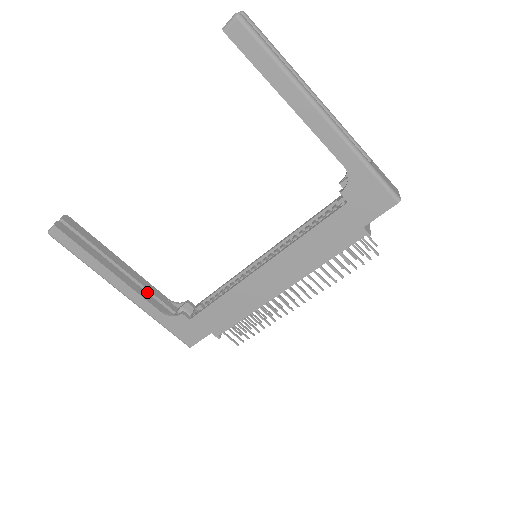
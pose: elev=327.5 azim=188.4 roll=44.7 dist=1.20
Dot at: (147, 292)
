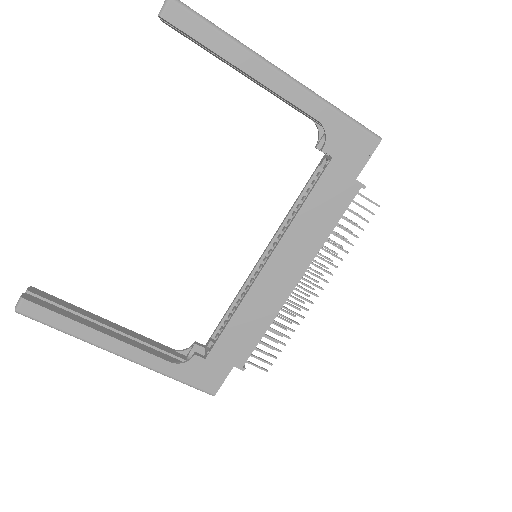
Dot at: occluded
